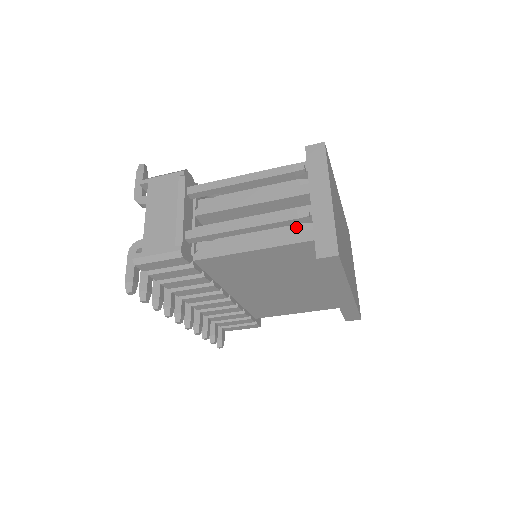
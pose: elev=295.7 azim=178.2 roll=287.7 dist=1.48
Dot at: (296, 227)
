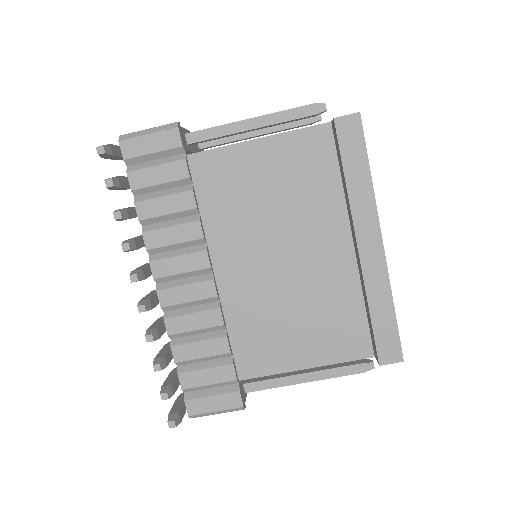
Dot at: occluded
